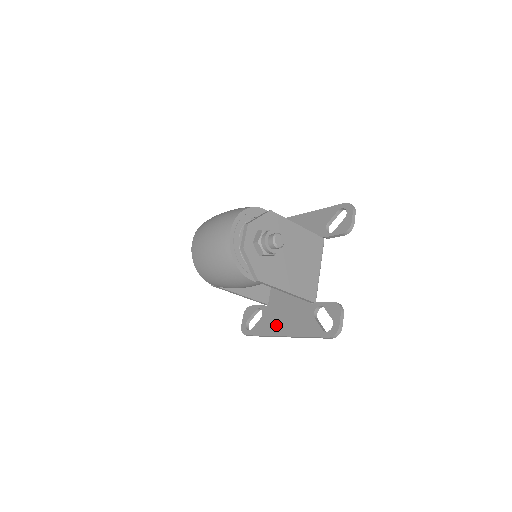
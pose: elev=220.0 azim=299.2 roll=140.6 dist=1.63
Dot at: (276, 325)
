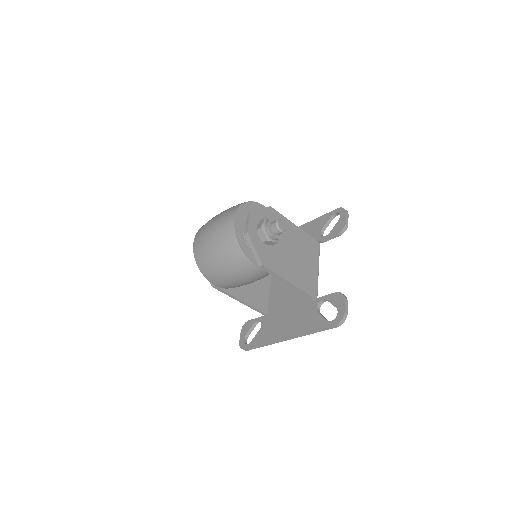
Dot at: (277, 330)
